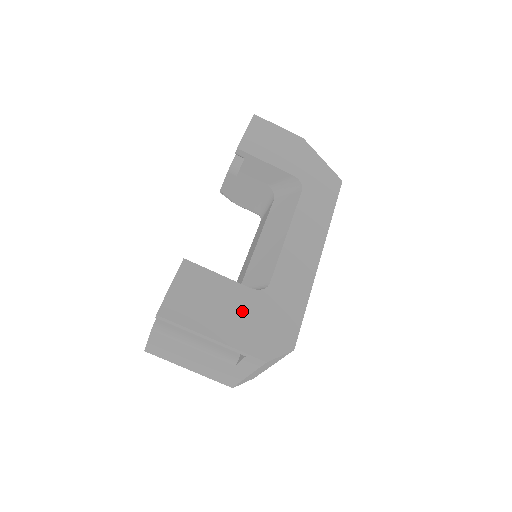
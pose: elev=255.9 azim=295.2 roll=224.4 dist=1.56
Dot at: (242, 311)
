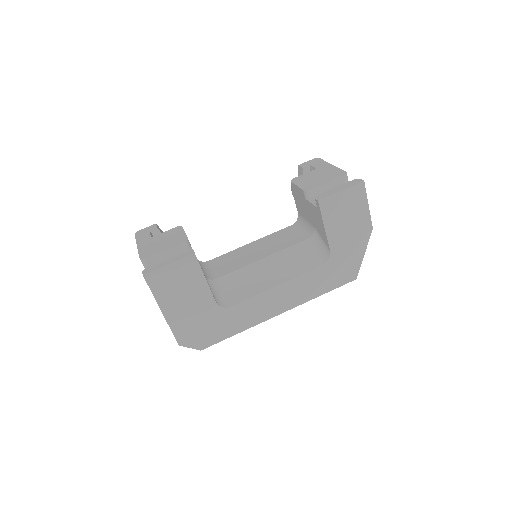
Dot at: (196, 310)
